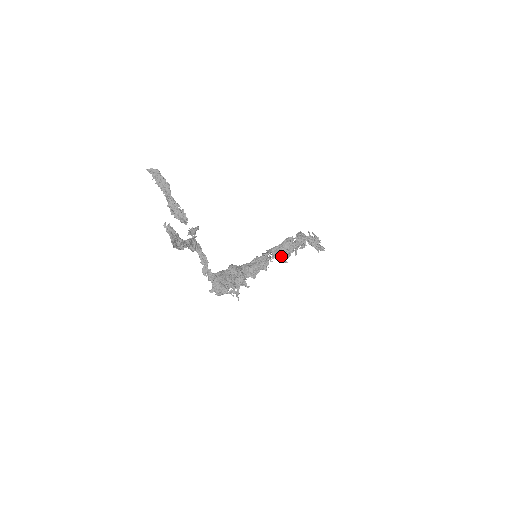
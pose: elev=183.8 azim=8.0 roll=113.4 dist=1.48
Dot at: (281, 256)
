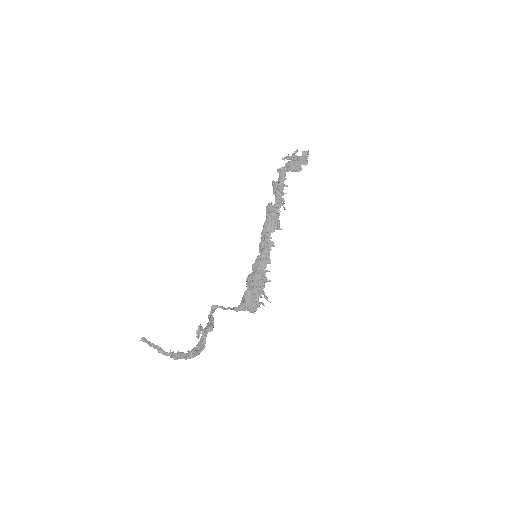
Dot at: (274, 227)
